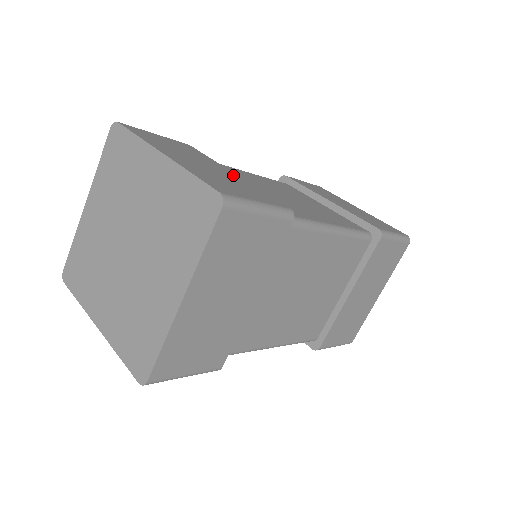
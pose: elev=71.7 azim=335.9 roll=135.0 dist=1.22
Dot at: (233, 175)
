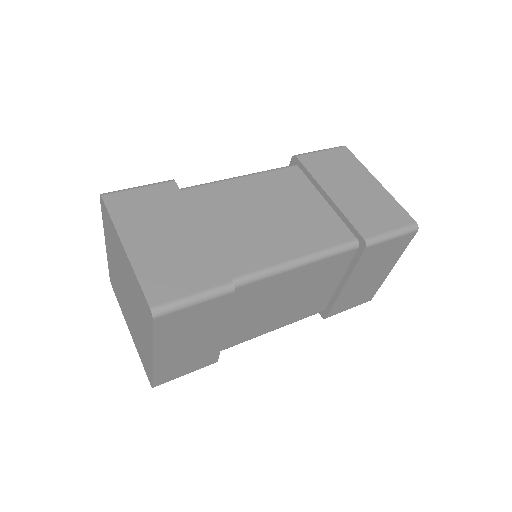
Dot at: (195, 236)
